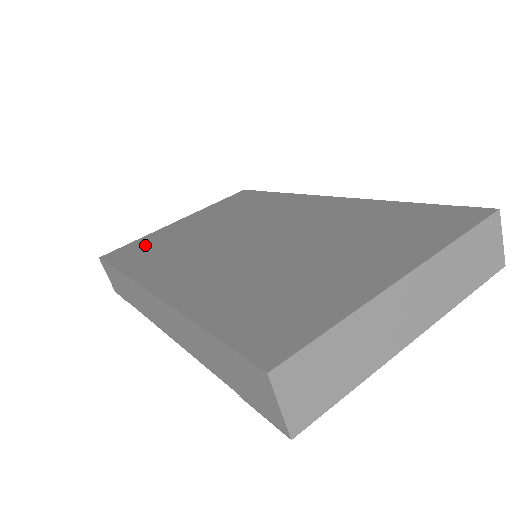
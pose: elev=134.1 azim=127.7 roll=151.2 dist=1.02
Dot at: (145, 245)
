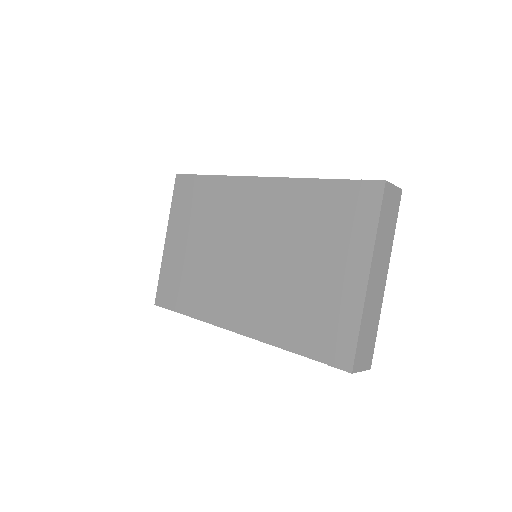
Dot at: (174, 281)
